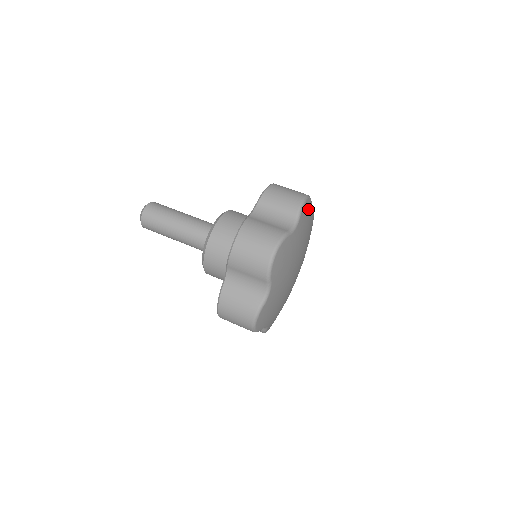
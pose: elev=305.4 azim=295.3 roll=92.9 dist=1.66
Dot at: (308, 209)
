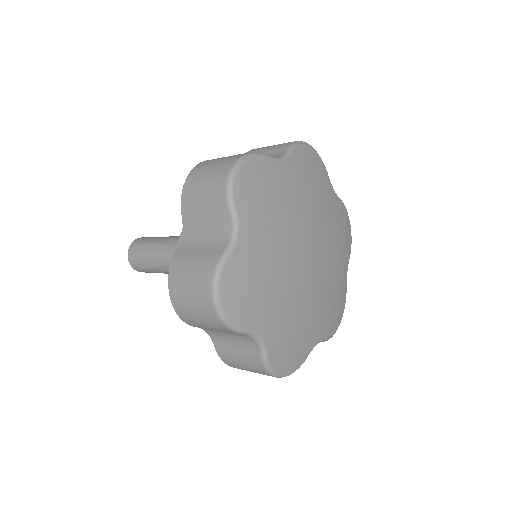
Dot at: (347, 234)
